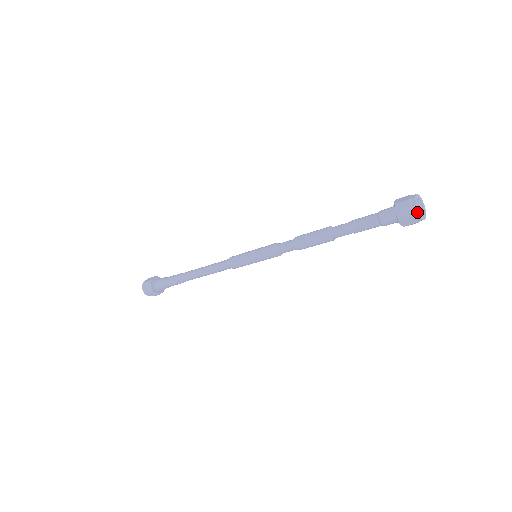
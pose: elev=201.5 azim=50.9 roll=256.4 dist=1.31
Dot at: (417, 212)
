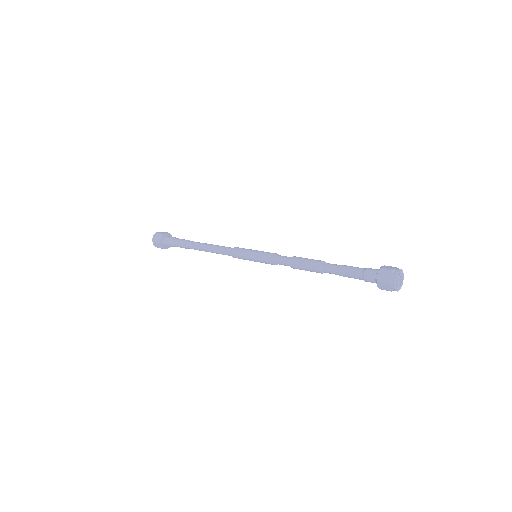
Dot at: occluded
